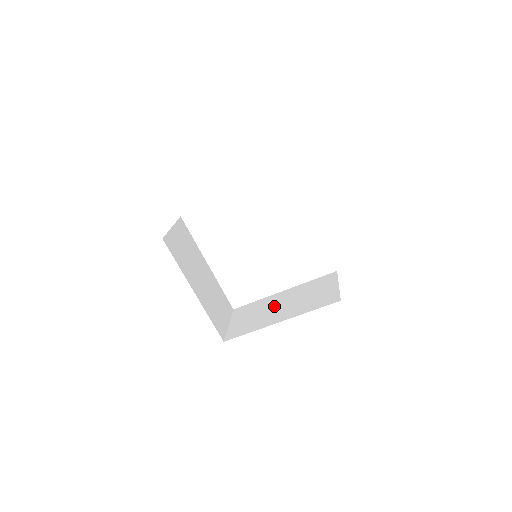
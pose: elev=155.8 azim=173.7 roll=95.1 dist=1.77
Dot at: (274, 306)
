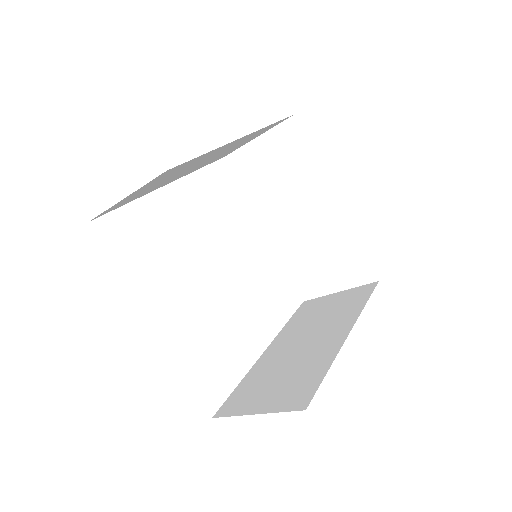
Dot at: (293, 351)
